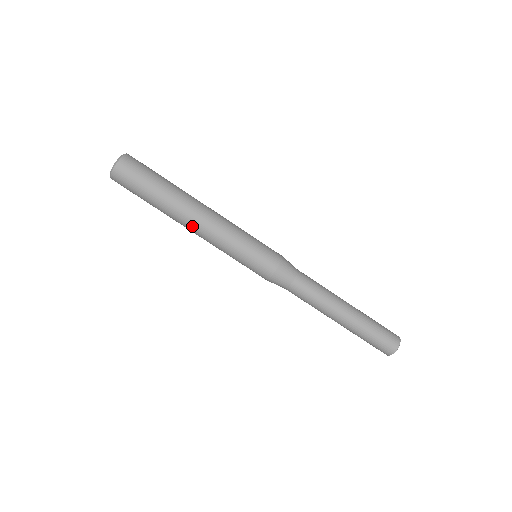
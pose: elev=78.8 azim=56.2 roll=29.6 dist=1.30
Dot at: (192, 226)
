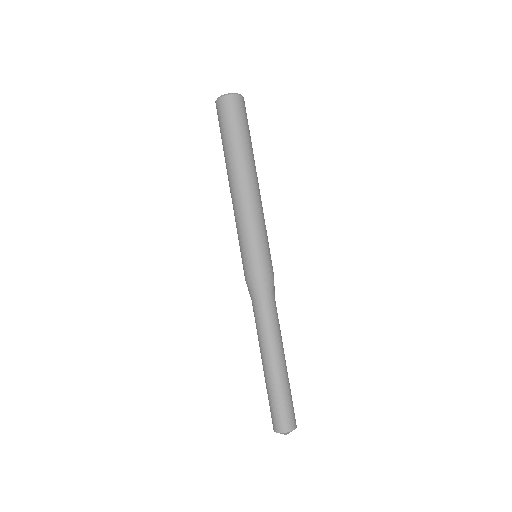
Dot at: (249, 185)
